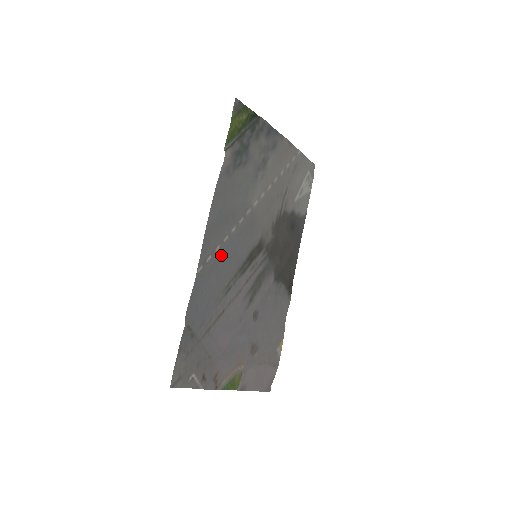
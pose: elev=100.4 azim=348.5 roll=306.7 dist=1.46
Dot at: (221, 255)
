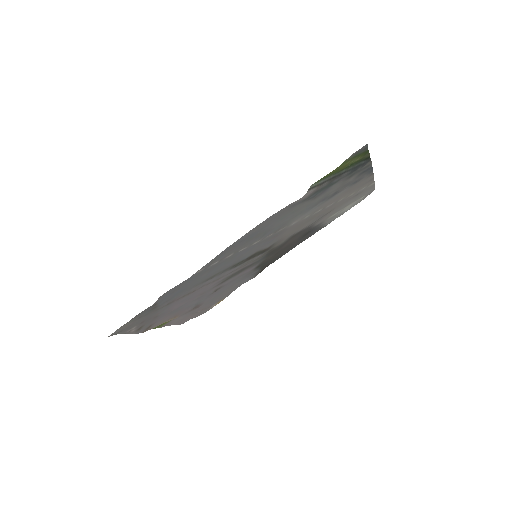
Dot at: (227, 259)
